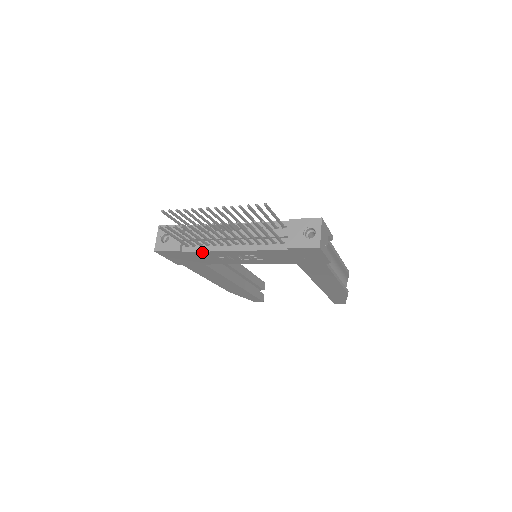
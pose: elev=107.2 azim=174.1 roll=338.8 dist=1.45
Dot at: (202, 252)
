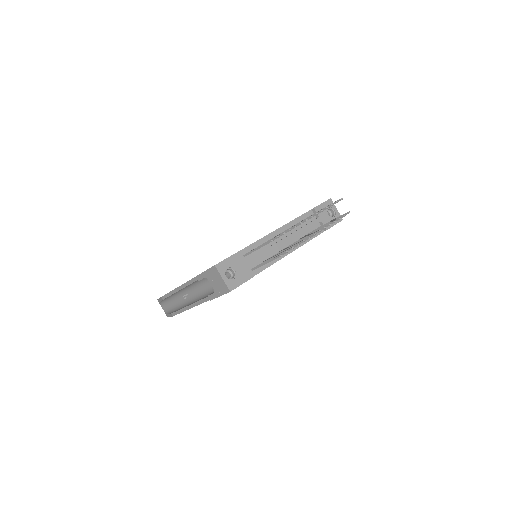
Dot at: occluded
